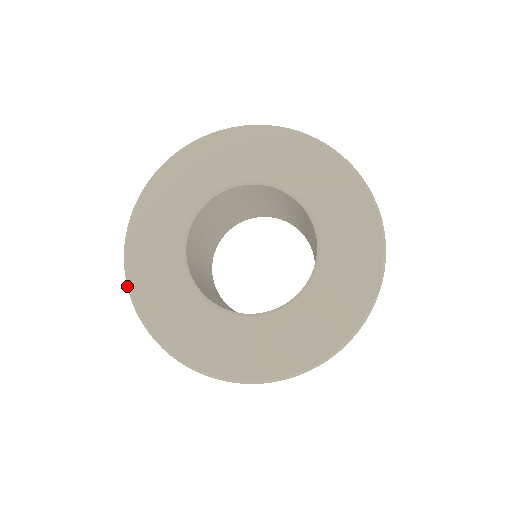
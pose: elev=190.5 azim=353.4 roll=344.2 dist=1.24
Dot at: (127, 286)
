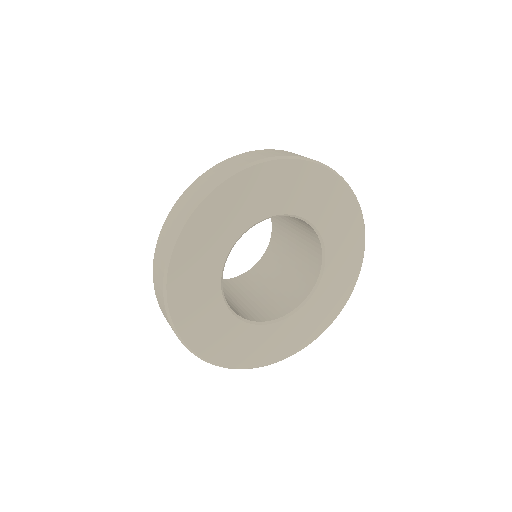
Dot at: (168, 254)
